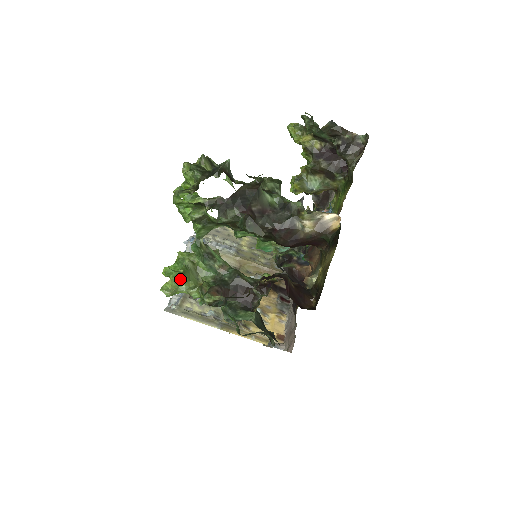
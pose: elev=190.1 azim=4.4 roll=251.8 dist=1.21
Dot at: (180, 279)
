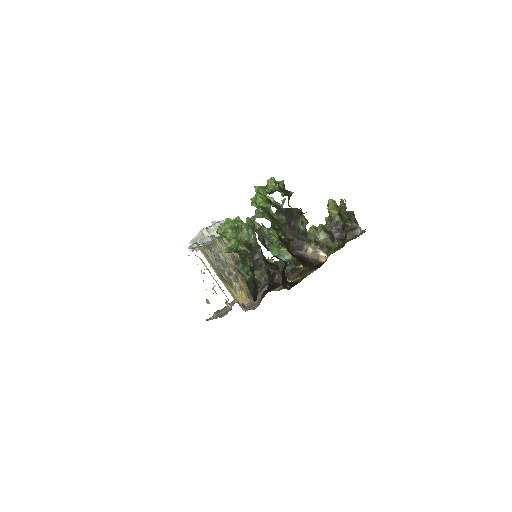
Dot at: (231, 229)
